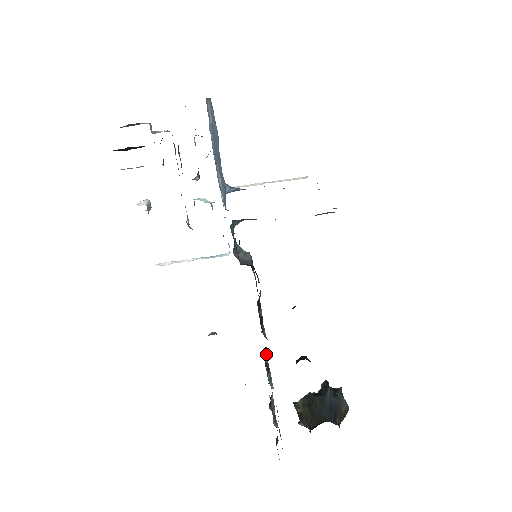
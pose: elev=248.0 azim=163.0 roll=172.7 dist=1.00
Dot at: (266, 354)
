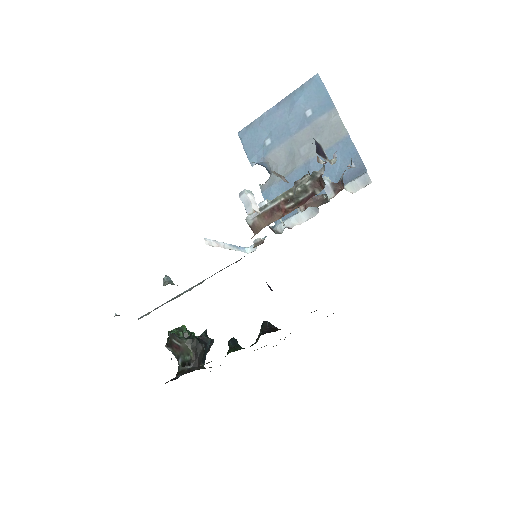
Dot at: occluded
